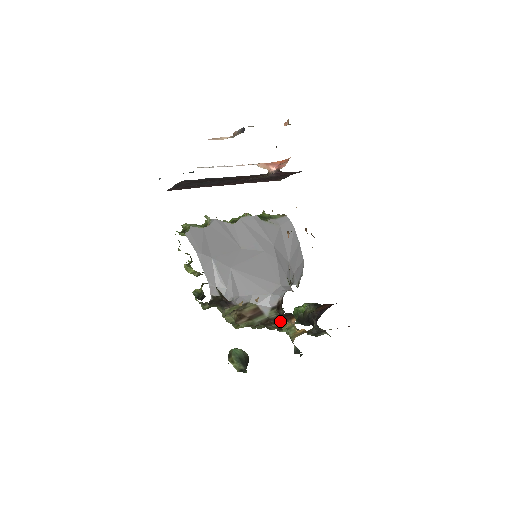
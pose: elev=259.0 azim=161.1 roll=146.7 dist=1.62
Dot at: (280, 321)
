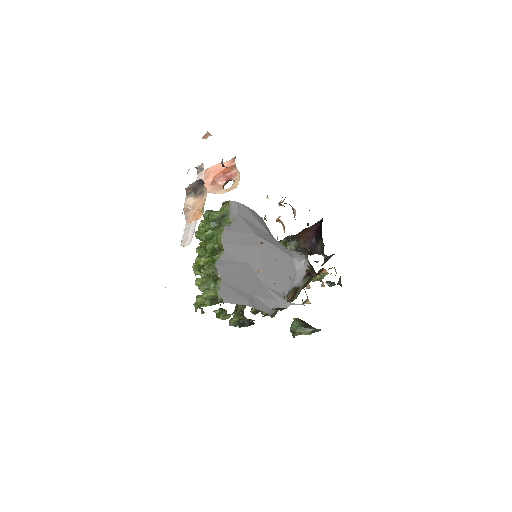
Dot at: occluded
